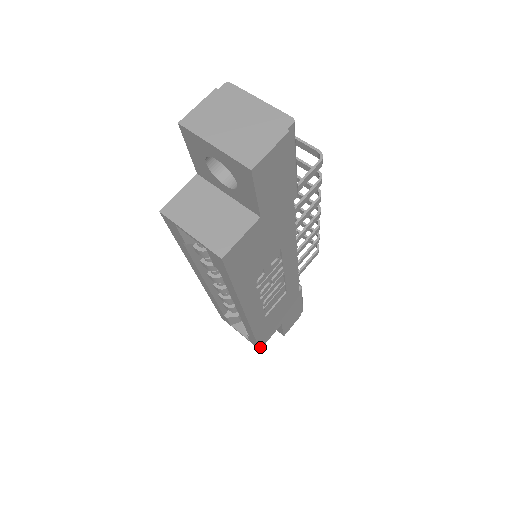
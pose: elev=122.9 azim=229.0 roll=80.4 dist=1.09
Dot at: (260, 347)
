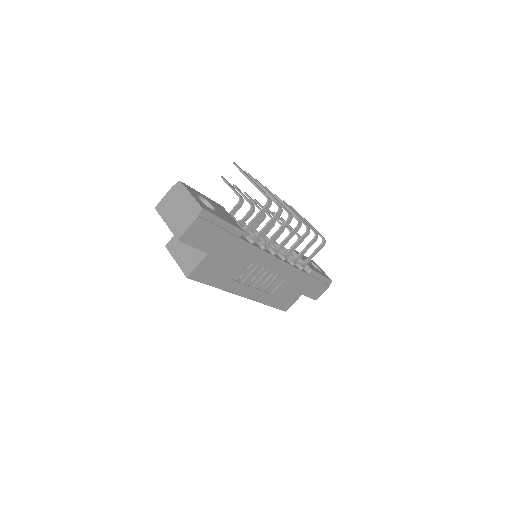
Dot at: (284, 310)
